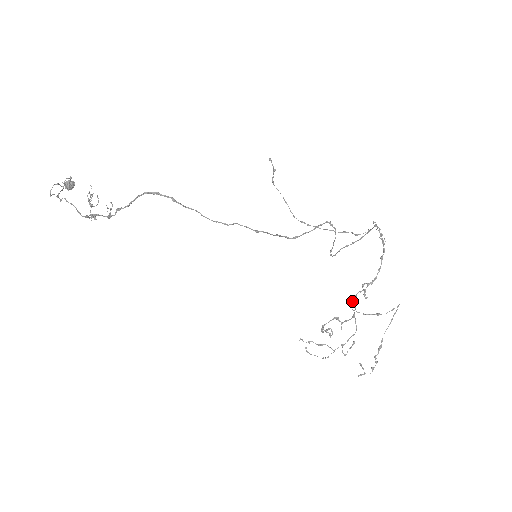
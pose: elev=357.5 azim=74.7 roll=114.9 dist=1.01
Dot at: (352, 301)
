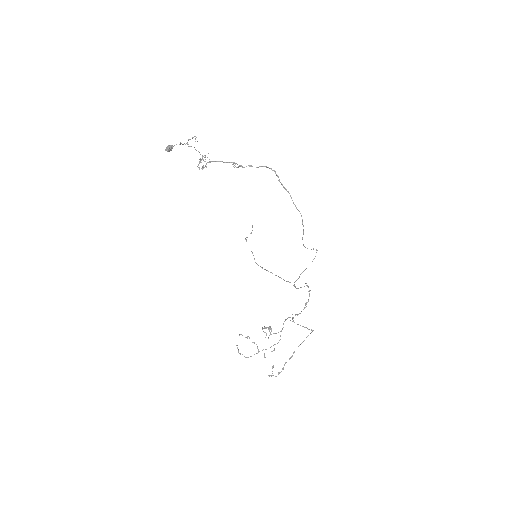
Dot at: (286, 319)
